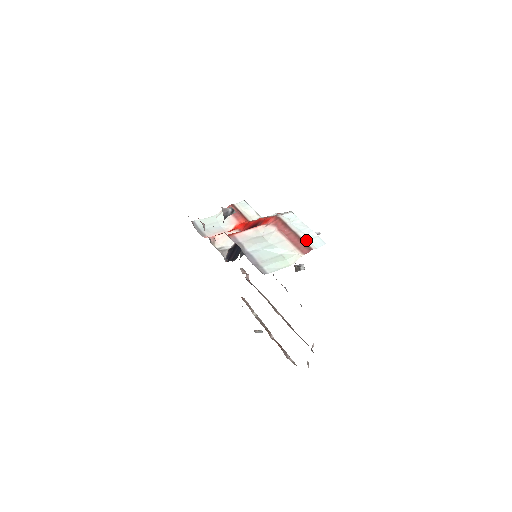
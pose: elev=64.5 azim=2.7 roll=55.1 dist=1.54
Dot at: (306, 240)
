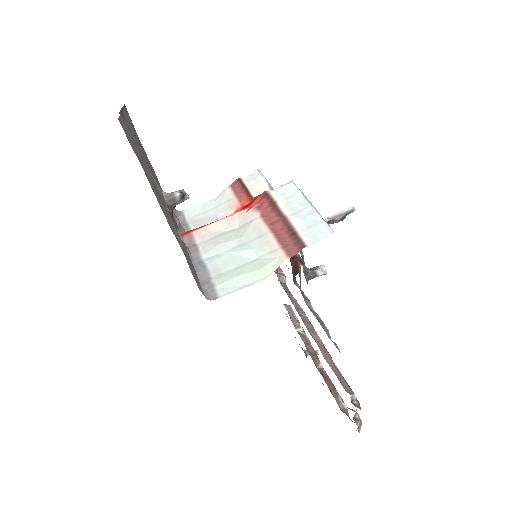
Dot at: (300, 230)
